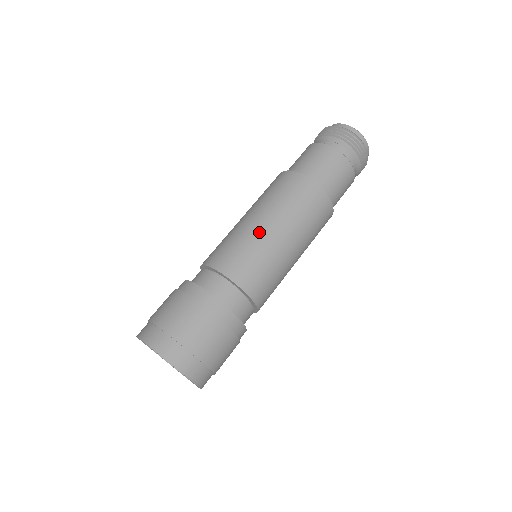
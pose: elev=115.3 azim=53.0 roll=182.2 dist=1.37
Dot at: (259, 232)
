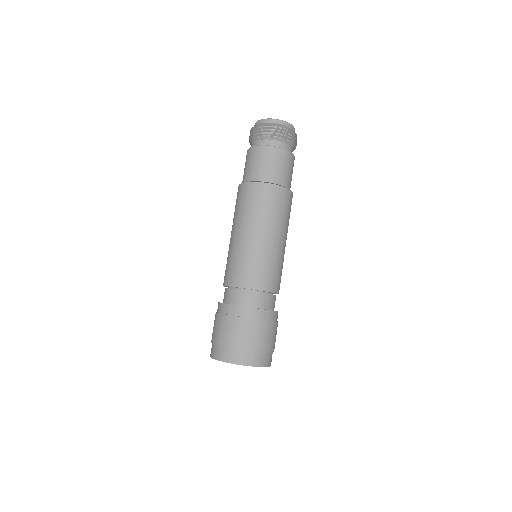
Dot at: (258, 245)
